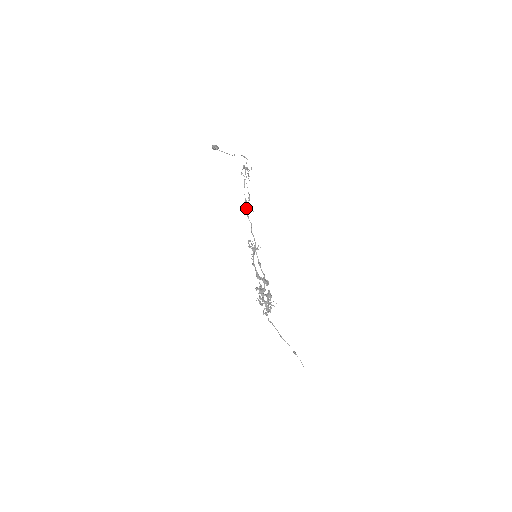
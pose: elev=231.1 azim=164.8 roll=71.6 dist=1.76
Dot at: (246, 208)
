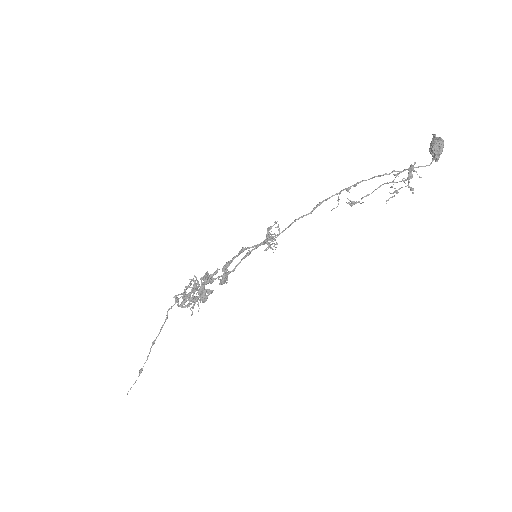
Dot at: occluded
